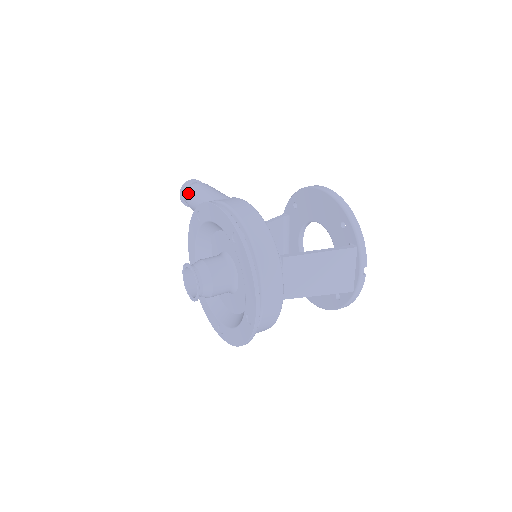
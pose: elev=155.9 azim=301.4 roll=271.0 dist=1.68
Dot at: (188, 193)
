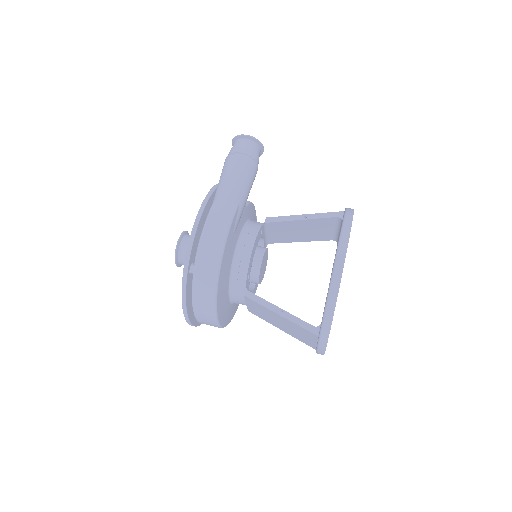
Dot at: occluded
